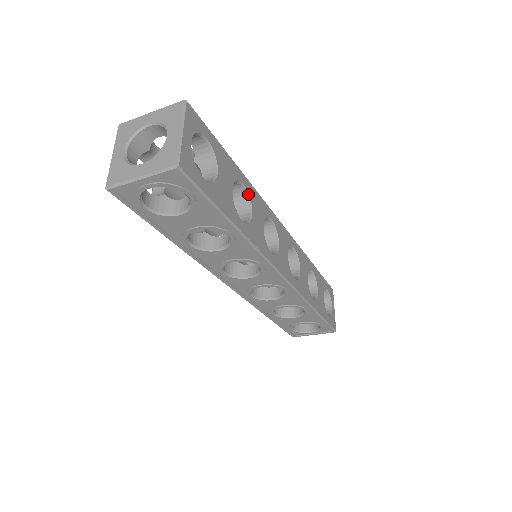
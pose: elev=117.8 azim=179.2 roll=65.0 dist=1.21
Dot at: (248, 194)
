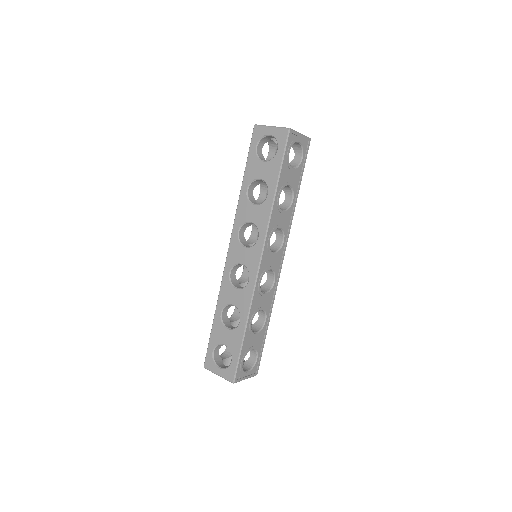
Dot at: occluded
